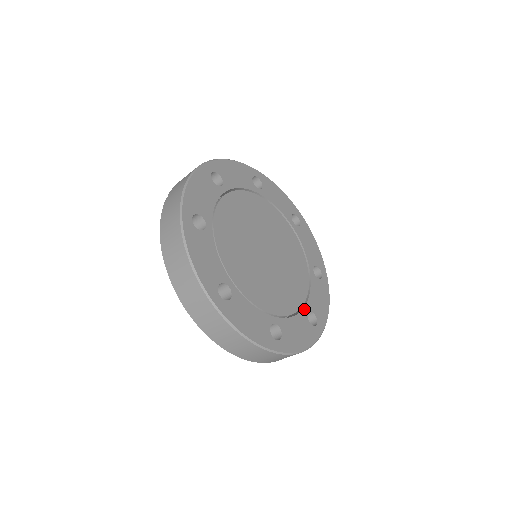
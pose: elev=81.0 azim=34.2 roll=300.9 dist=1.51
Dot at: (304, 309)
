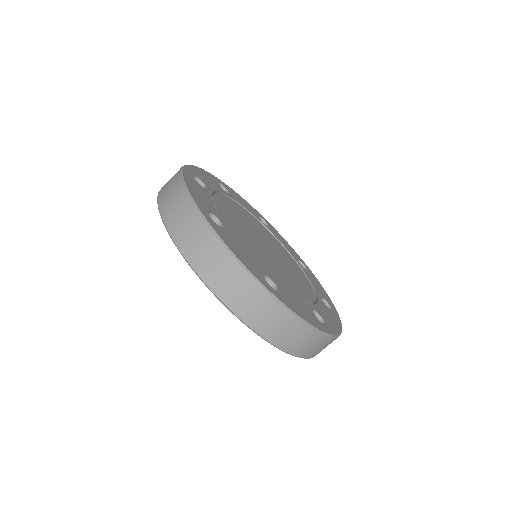
Dot at: (308, 304)
